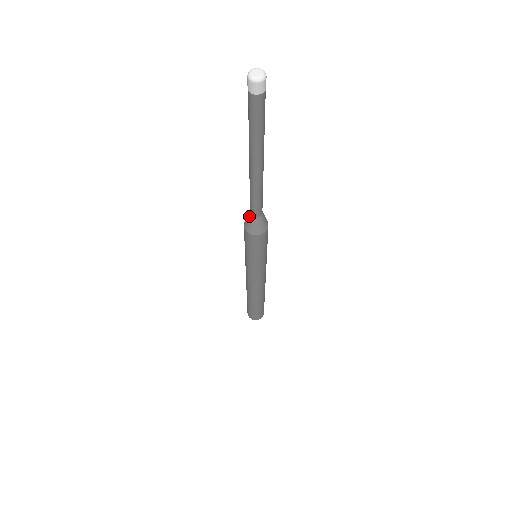
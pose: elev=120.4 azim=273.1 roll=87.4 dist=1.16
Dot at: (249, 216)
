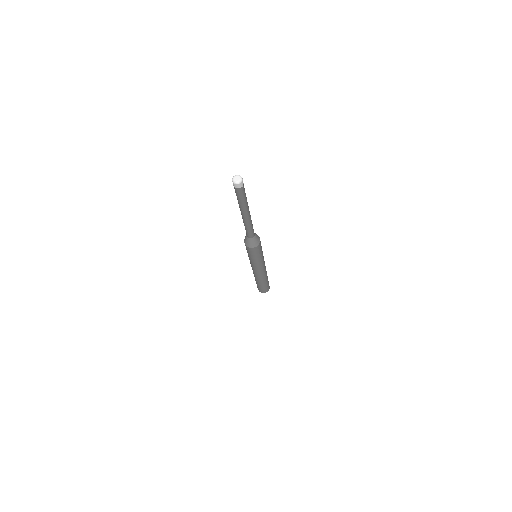
Dot at: (246, 237)
